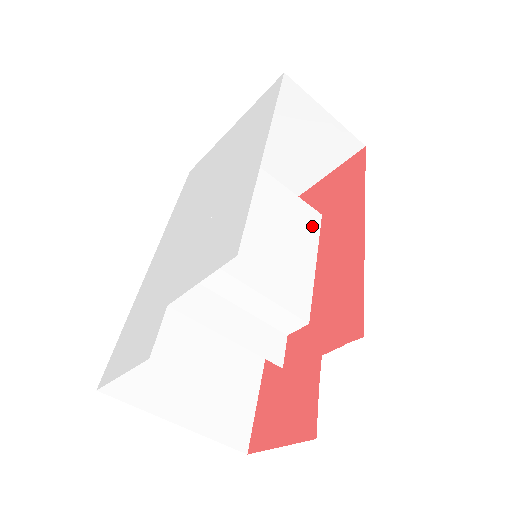
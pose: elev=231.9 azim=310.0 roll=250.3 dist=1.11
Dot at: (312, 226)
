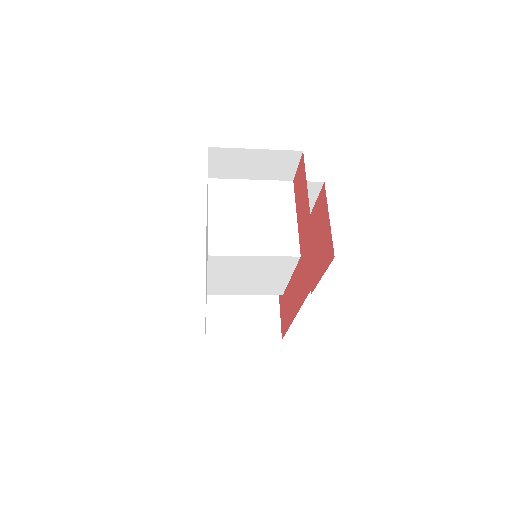
Dot at: (288, 265)
